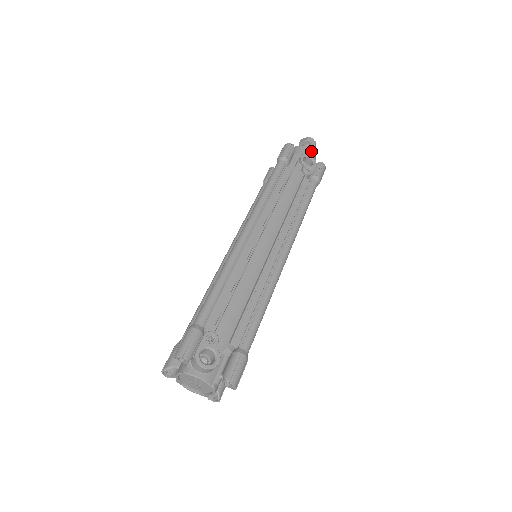
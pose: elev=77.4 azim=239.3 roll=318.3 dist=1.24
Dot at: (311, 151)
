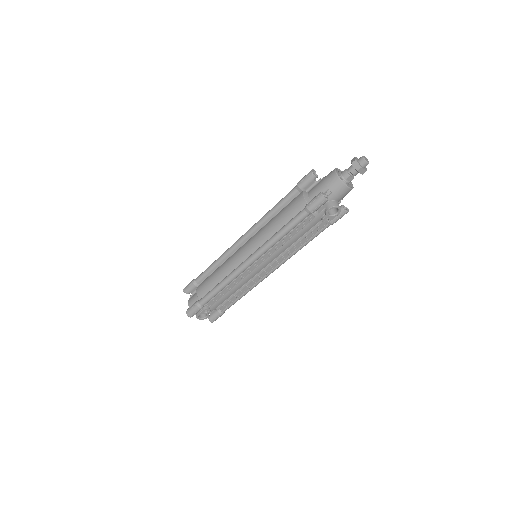
Dot at: (349, 190)
